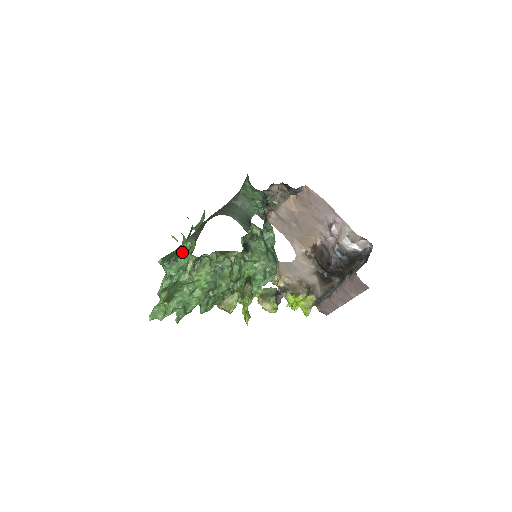
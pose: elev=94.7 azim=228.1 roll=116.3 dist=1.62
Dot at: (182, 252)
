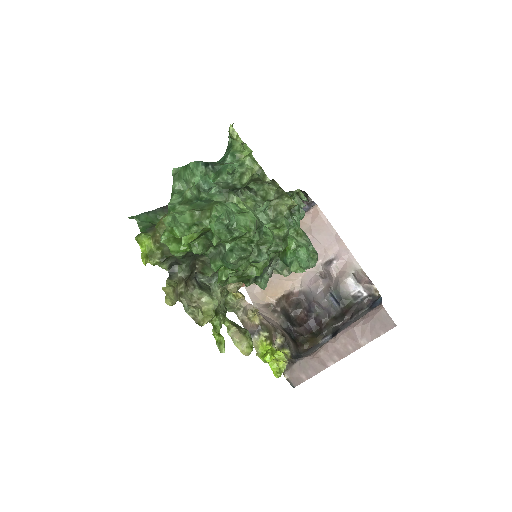
Dot at: occluded
